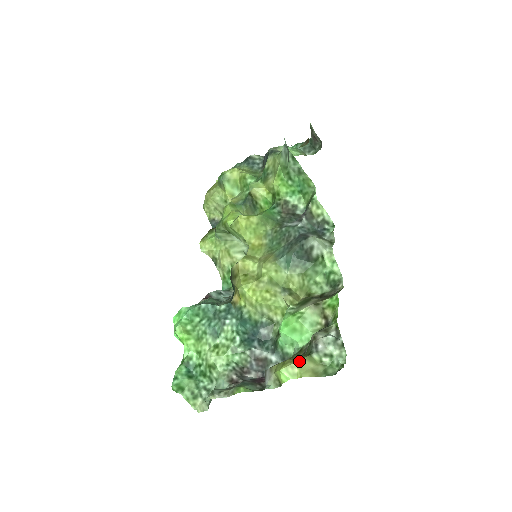
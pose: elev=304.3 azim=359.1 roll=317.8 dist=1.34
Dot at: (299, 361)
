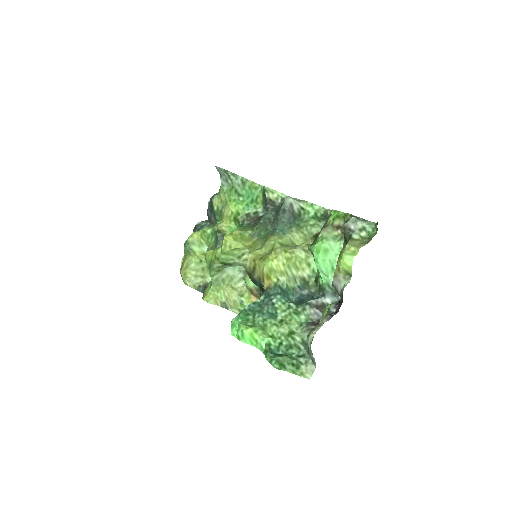
Dot at: (348, 243)
